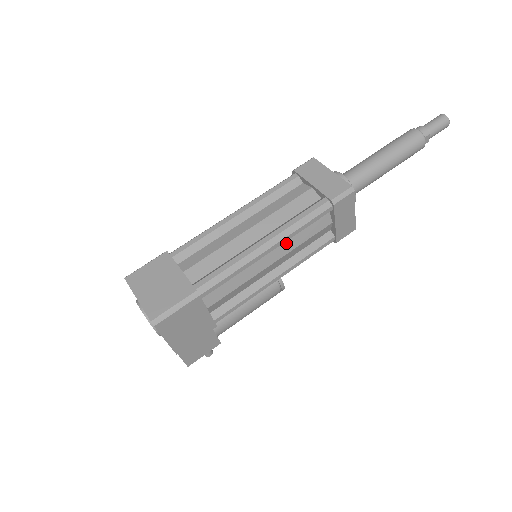
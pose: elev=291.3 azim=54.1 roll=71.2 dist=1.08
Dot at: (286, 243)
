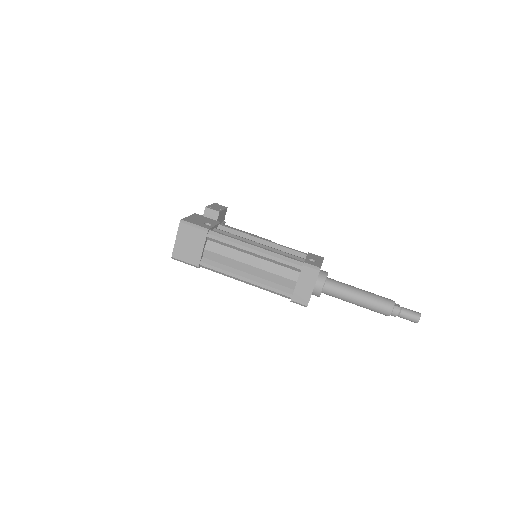
Dot at: occluded
